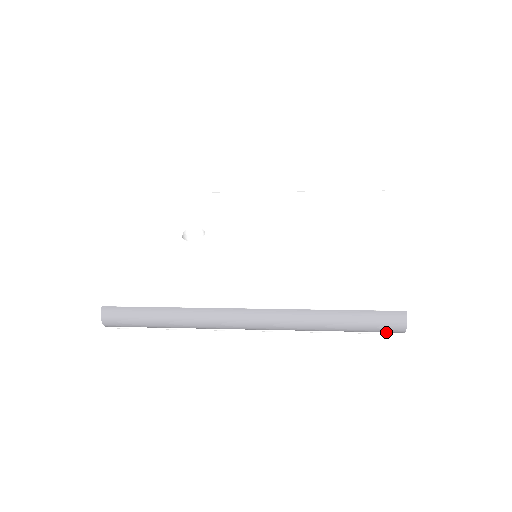
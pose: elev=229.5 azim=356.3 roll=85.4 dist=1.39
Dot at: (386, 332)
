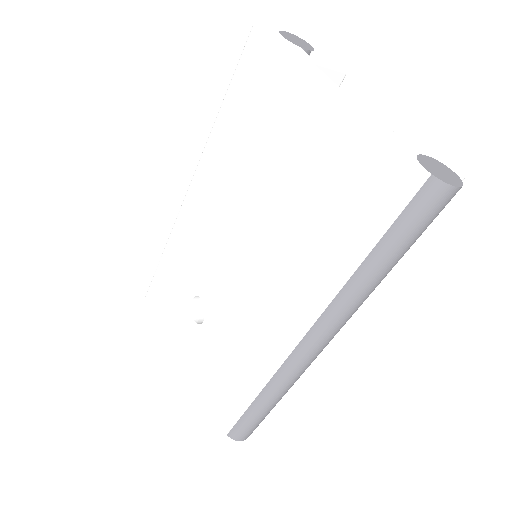
Dot at: occluded
